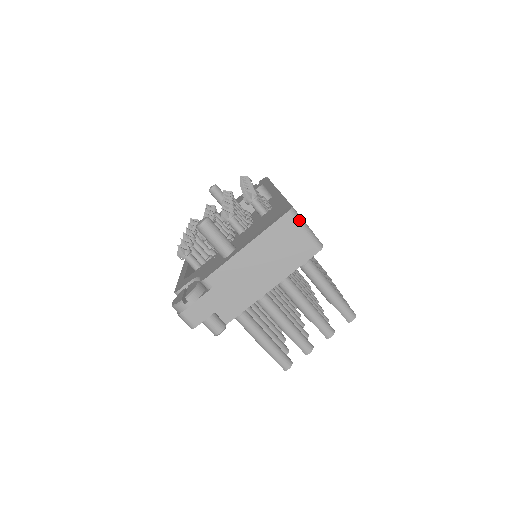
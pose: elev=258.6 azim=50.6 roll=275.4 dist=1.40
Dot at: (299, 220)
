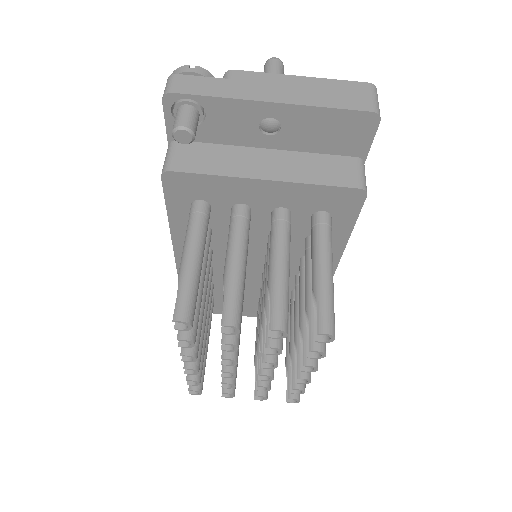
Dot at: (376, 97)
